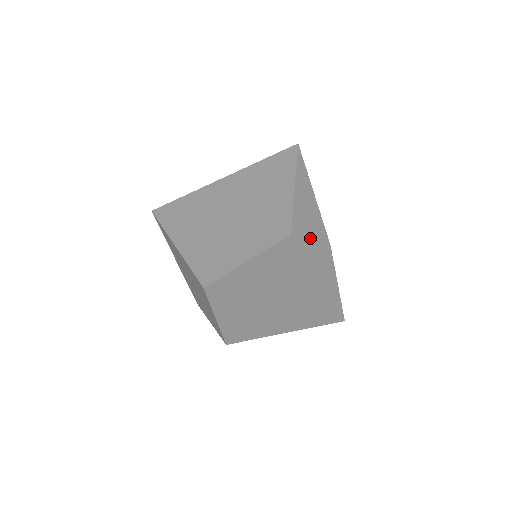
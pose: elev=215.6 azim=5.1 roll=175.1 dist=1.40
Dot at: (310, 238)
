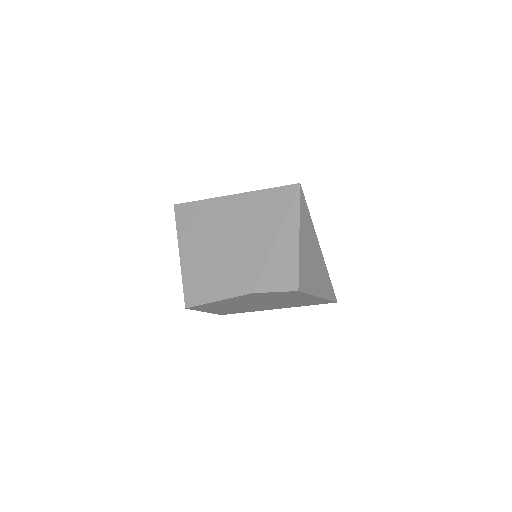
Dot at: (275, 291)
